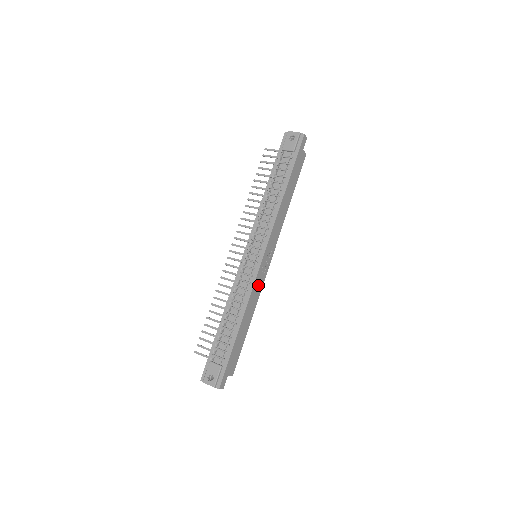
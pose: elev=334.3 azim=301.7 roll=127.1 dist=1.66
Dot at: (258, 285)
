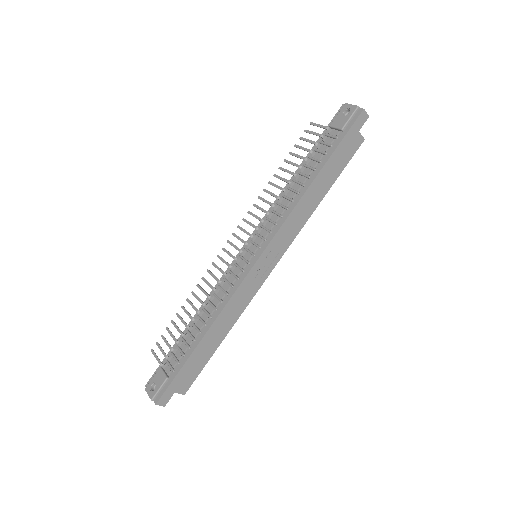
Dot at: (245, 293)
